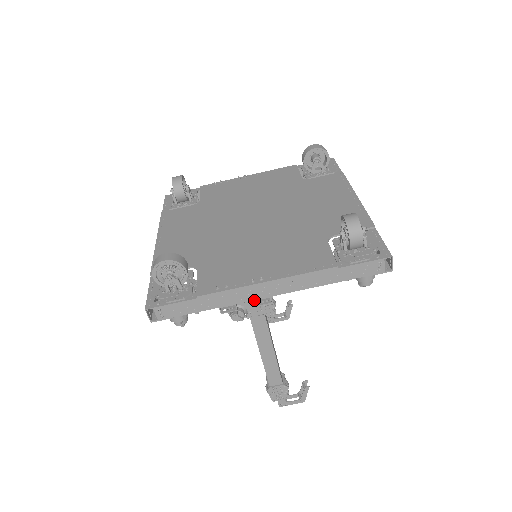
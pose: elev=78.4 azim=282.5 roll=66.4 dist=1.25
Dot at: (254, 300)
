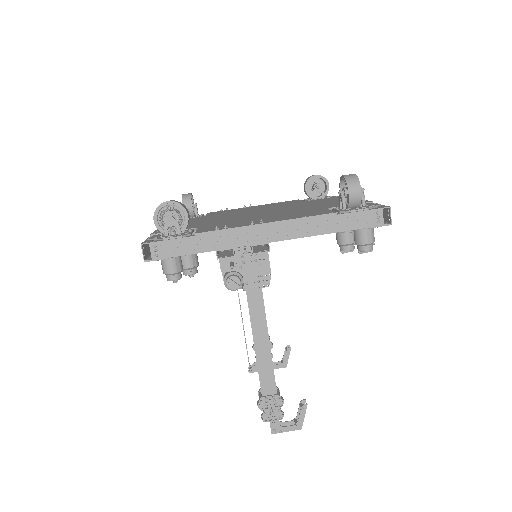
Dot at: (252, 245)
